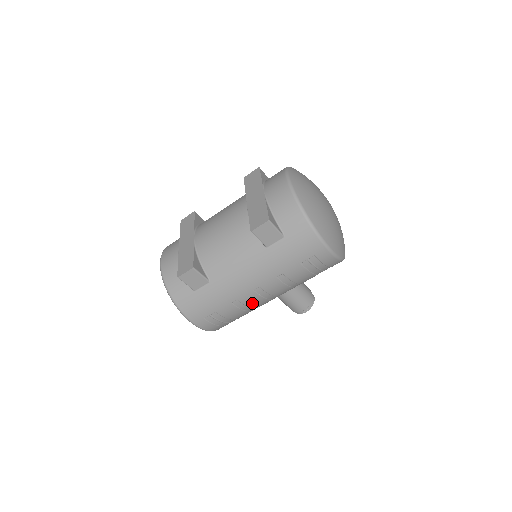
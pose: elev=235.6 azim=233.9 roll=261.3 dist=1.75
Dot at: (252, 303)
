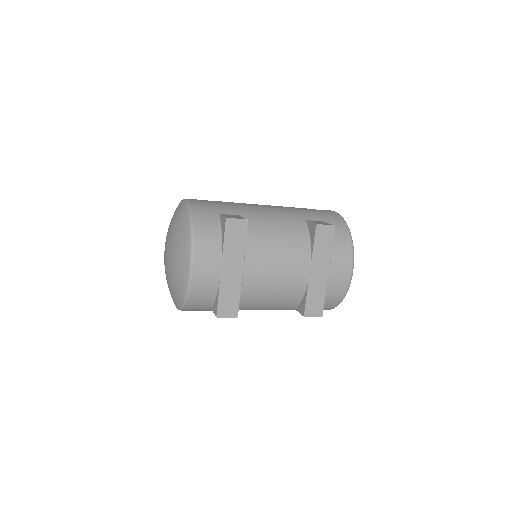
Dot at: occluded
